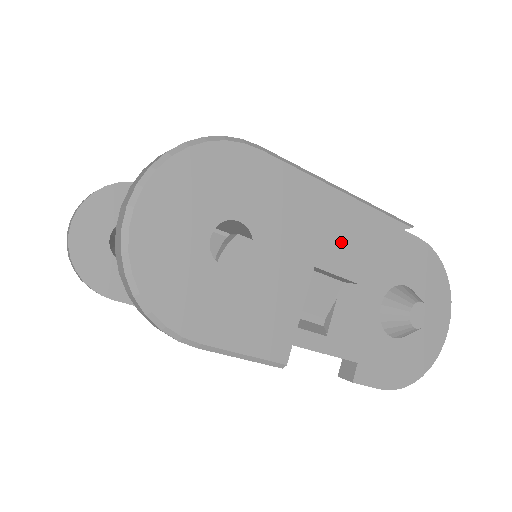
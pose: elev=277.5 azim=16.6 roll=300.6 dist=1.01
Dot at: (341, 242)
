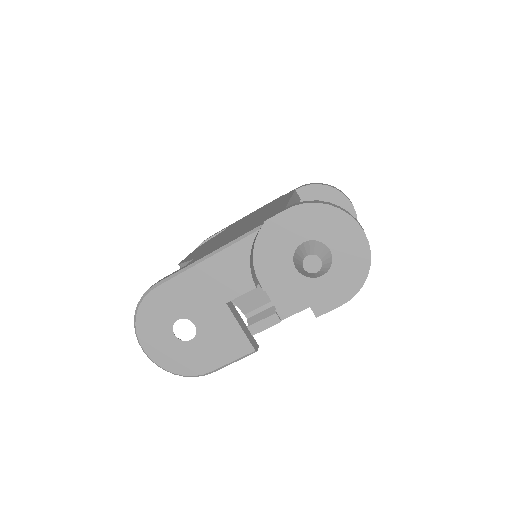
Dot at: (228, 280)
